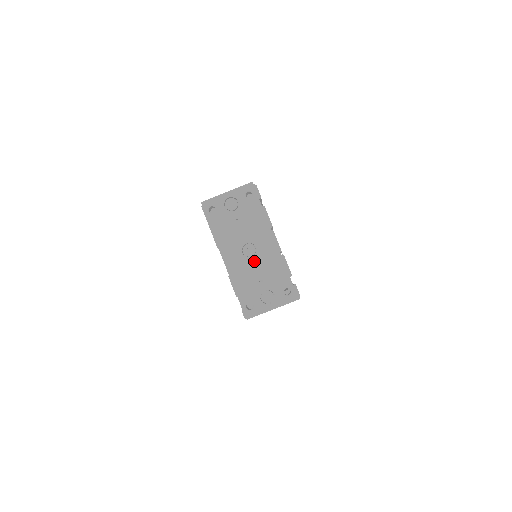
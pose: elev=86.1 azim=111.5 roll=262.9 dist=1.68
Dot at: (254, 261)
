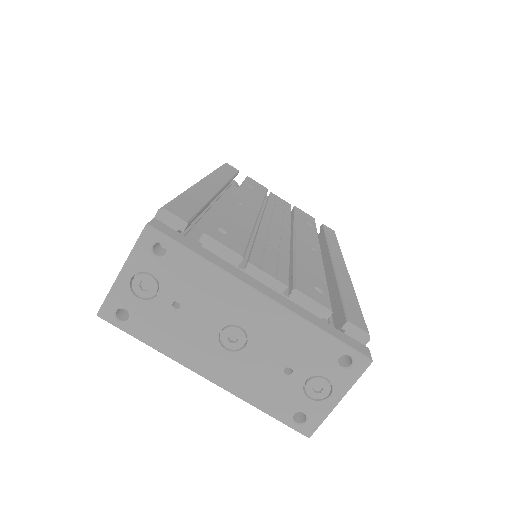
Dot at: (254, 350)
